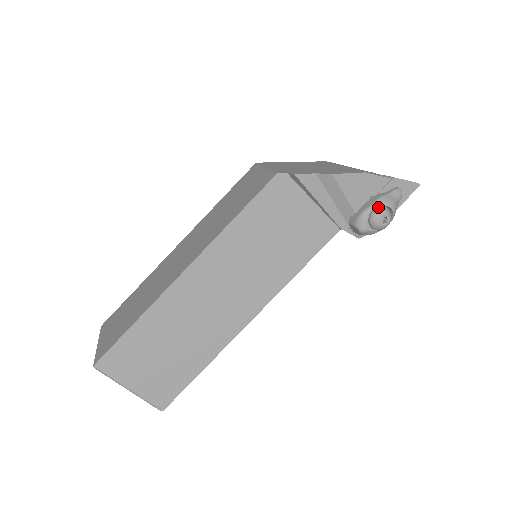
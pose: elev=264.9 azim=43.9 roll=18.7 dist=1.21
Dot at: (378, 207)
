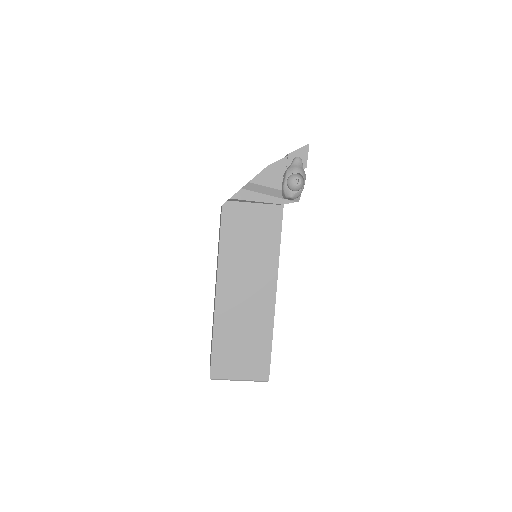
Dot at: (288, 178)
